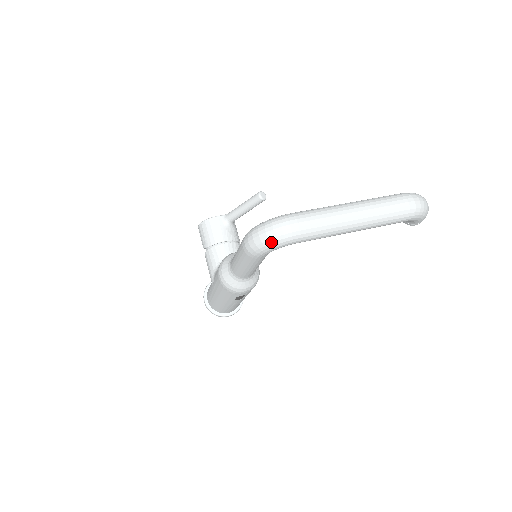
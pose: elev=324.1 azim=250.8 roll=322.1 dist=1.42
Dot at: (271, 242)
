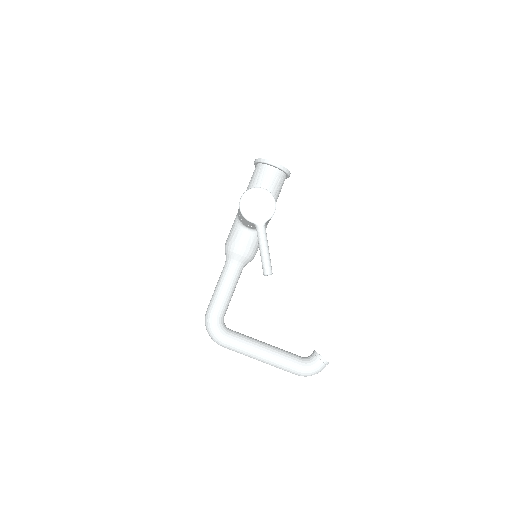
Dot at: occluded
